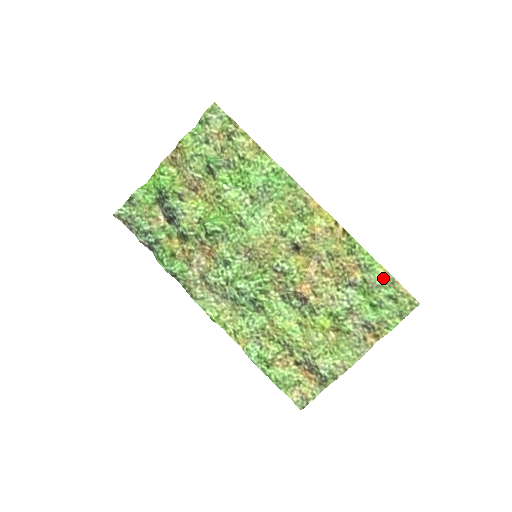
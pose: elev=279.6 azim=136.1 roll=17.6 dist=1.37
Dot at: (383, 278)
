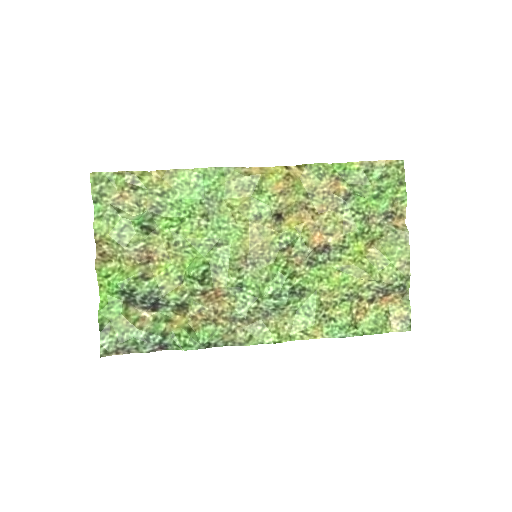
Dot at: (362, 169)
